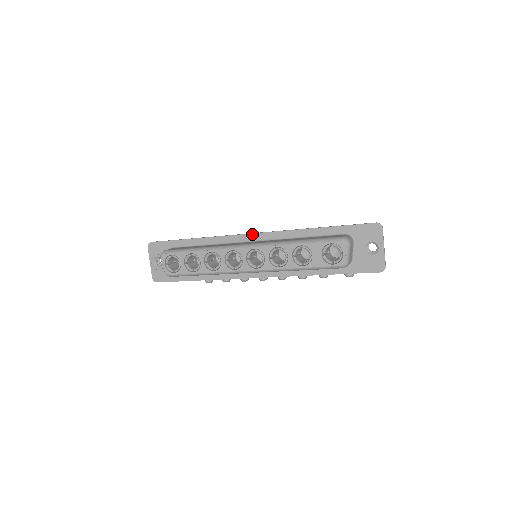
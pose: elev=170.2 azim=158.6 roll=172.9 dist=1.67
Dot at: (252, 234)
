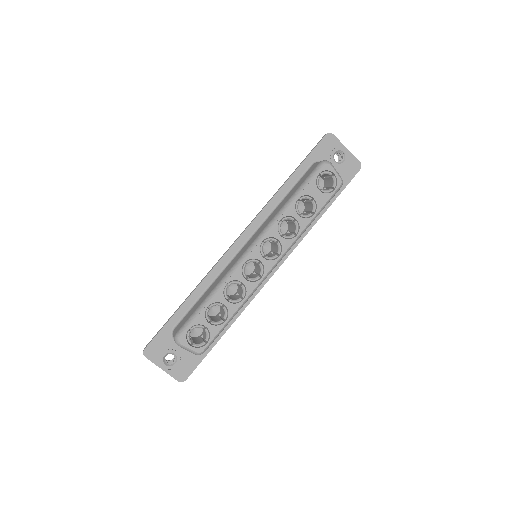
Dot at: (239, 239)
